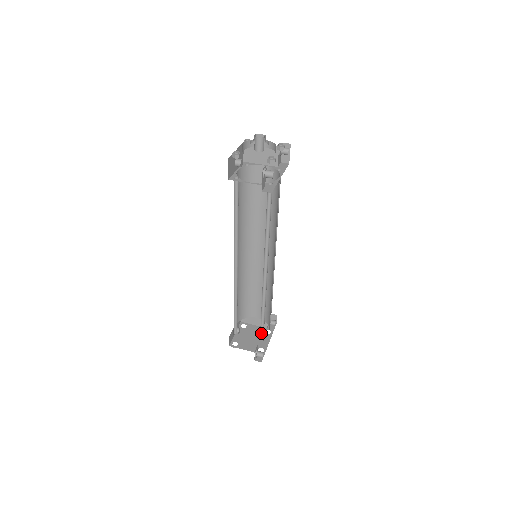
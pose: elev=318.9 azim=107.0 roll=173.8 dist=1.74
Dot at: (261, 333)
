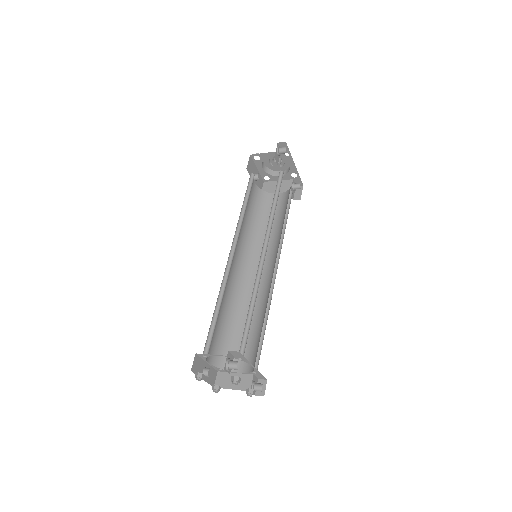
Dot at: (242, 346)
